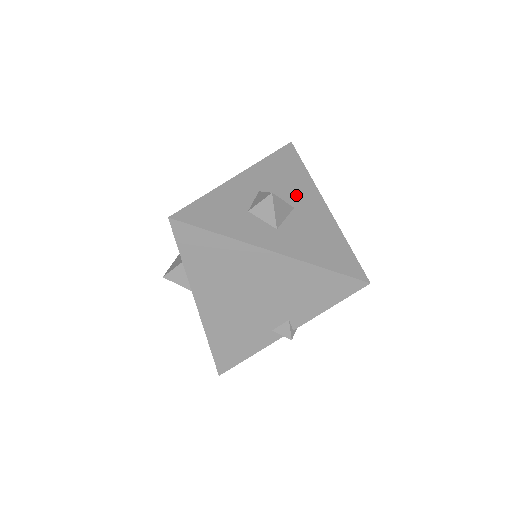
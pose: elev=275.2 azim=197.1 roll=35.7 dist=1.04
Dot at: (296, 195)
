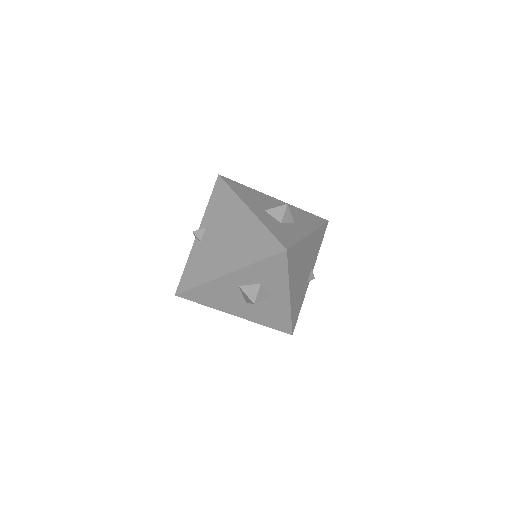
Dot at: (268, 202)
